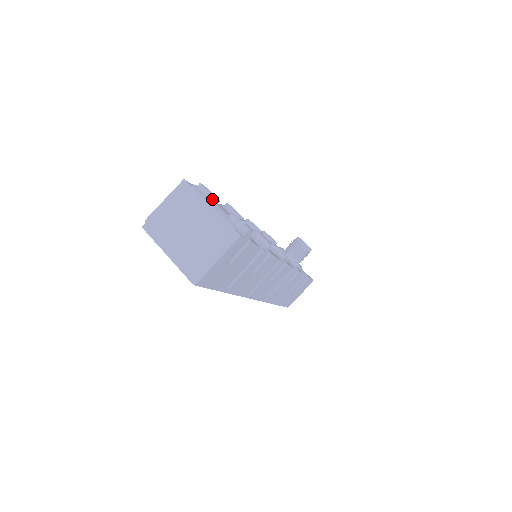
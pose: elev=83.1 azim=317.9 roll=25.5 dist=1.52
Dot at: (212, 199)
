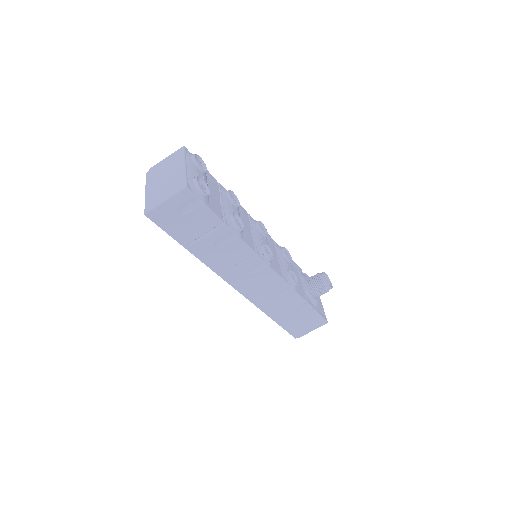
Dot at: (195, 165)
